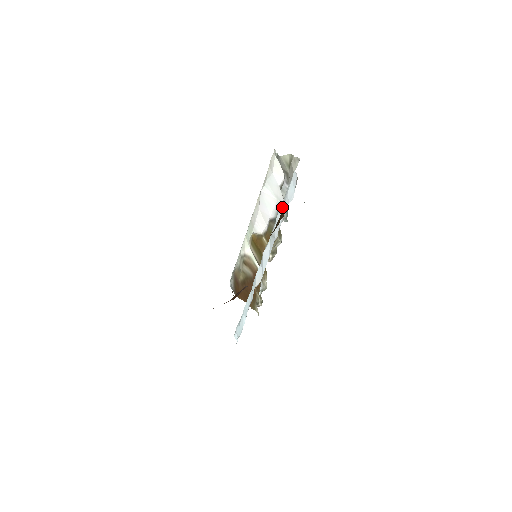
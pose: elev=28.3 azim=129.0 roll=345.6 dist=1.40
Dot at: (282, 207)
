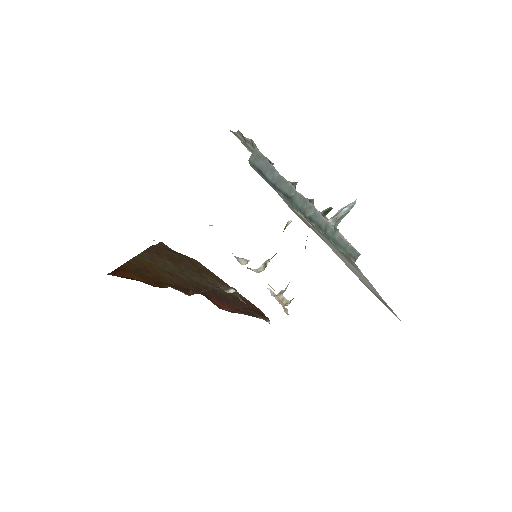
Dot at: occluded
